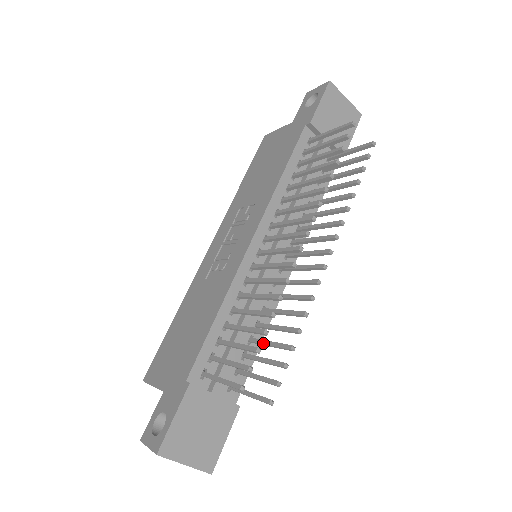
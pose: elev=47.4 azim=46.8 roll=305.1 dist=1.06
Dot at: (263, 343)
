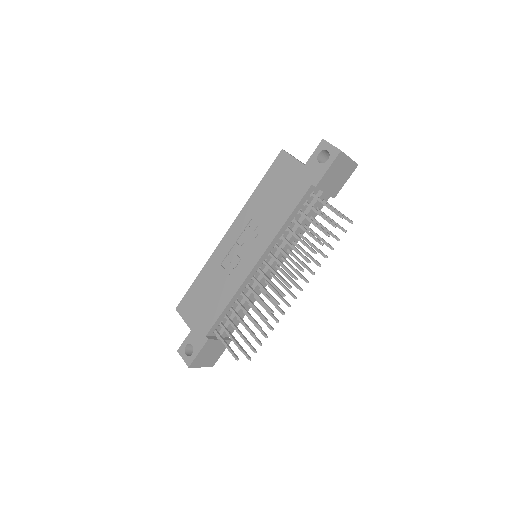
Dot at: (251, 321)
